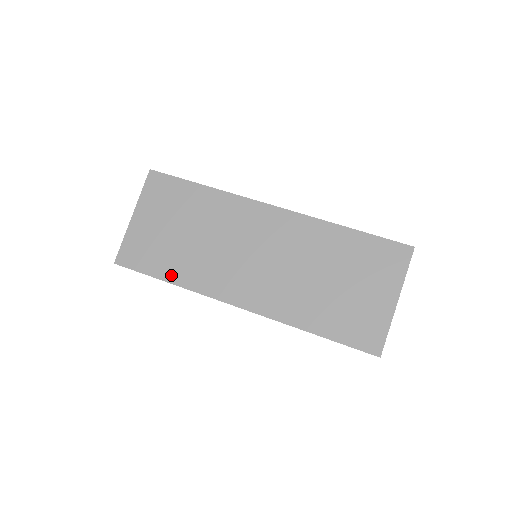
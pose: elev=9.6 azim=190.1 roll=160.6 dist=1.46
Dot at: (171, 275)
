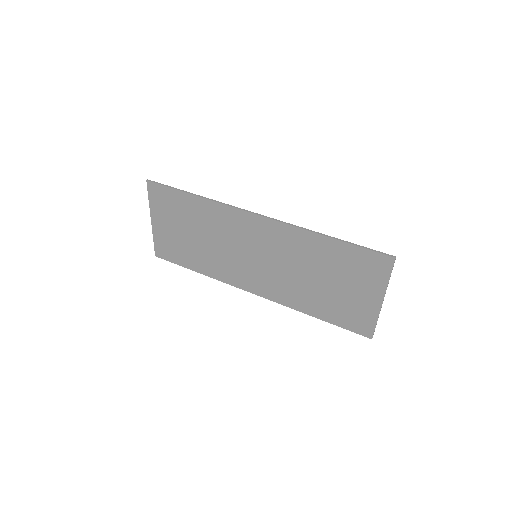
Dot at: (197, 267)
